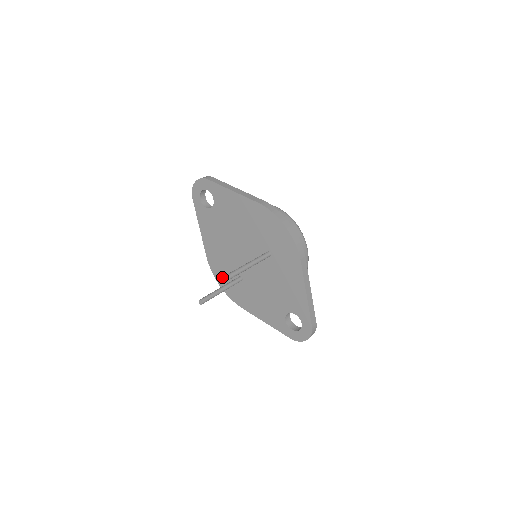
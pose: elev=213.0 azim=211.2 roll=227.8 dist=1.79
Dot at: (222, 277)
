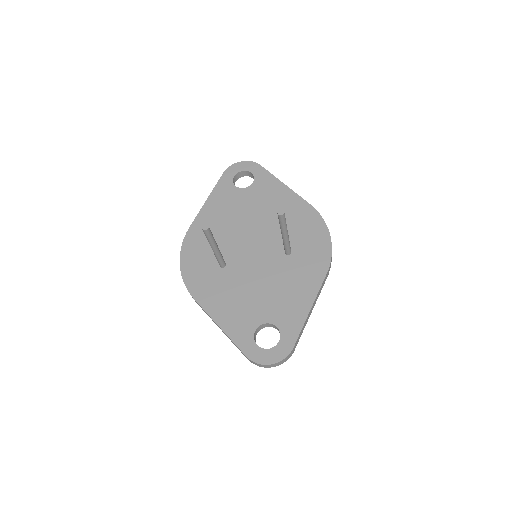
Dot at: (193, 255)
